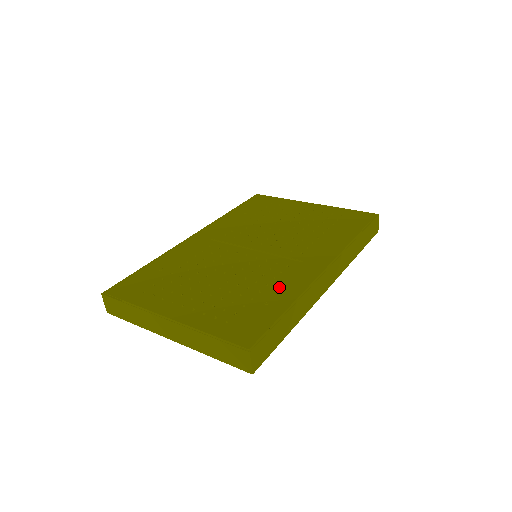
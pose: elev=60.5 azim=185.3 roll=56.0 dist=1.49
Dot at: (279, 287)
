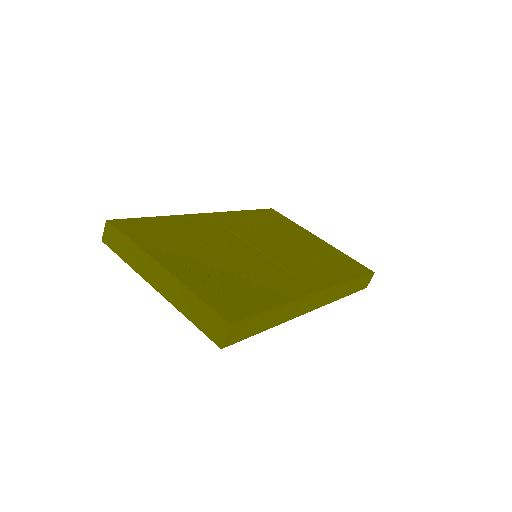
Dot at: (271, 288)
